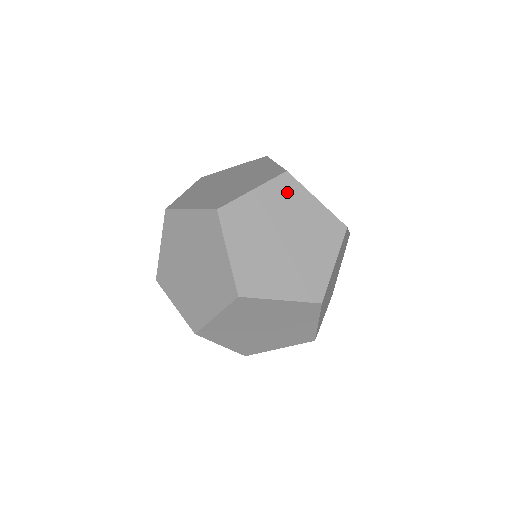
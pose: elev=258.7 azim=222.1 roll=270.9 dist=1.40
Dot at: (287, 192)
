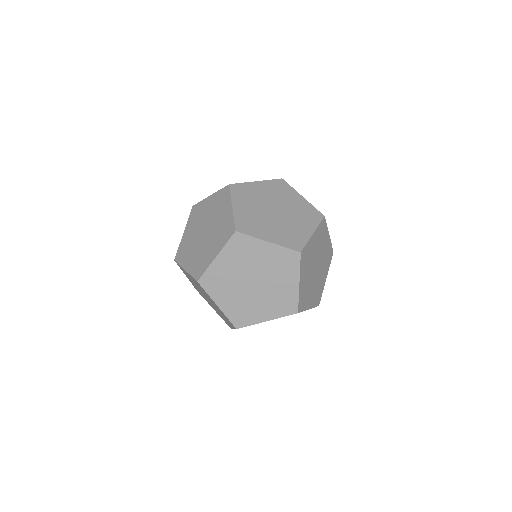
Dot at: (242, 247)
